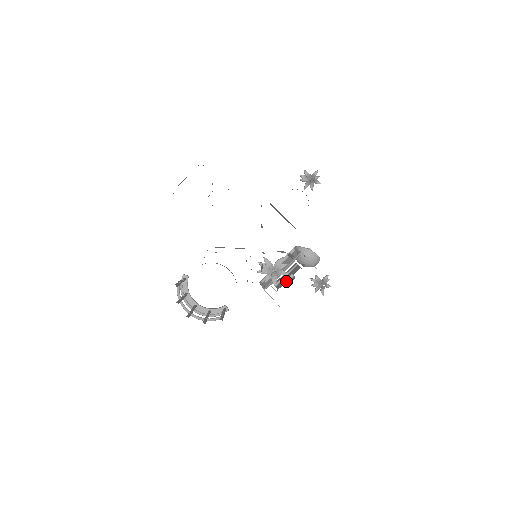
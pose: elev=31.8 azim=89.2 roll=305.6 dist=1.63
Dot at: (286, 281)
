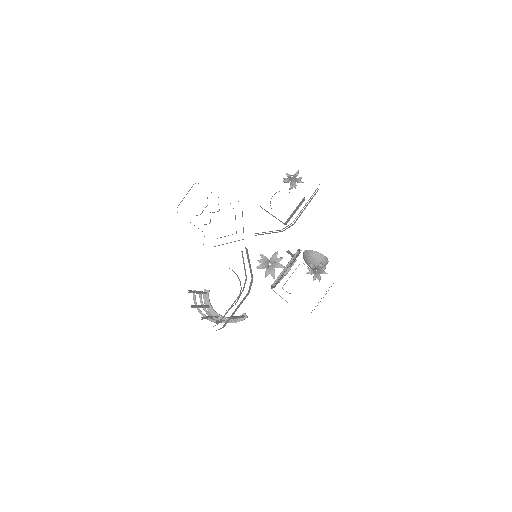
Dot at: (285, 274)
